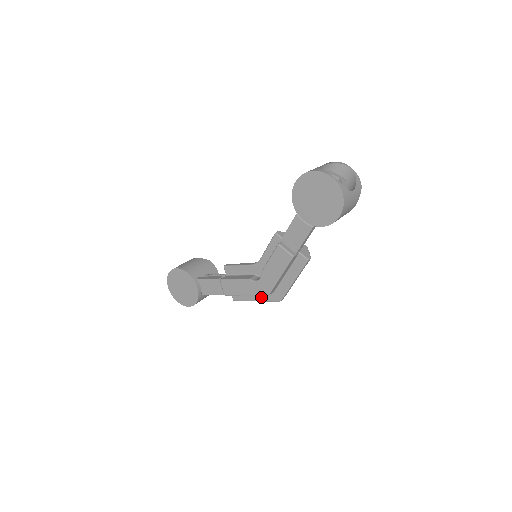
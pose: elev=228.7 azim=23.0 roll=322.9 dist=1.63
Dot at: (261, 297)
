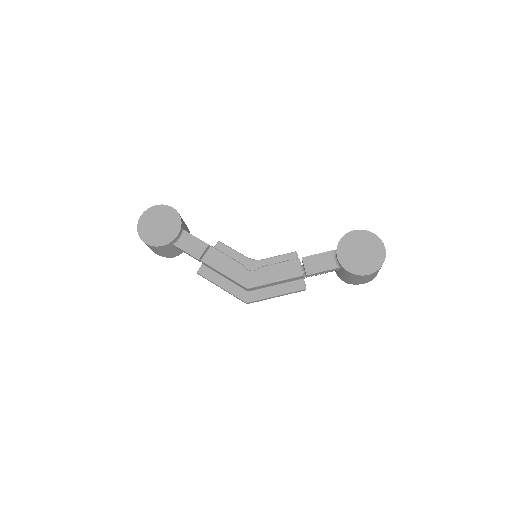
Dot at: (231, 287)
